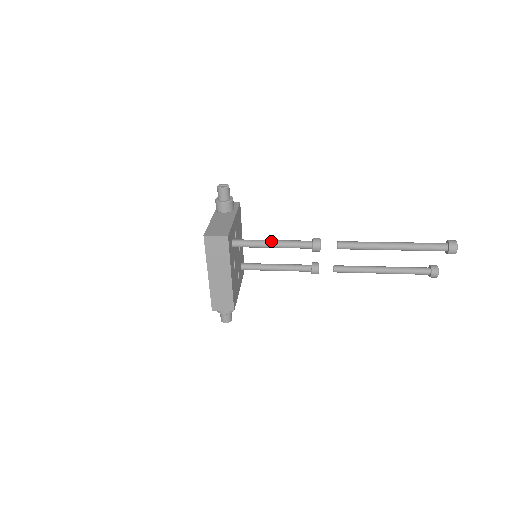
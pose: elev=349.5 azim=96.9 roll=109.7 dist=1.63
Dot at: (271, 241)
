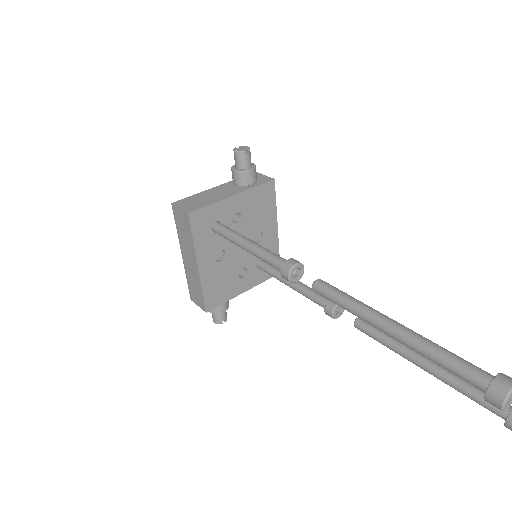
Dot at: (246, 241)
